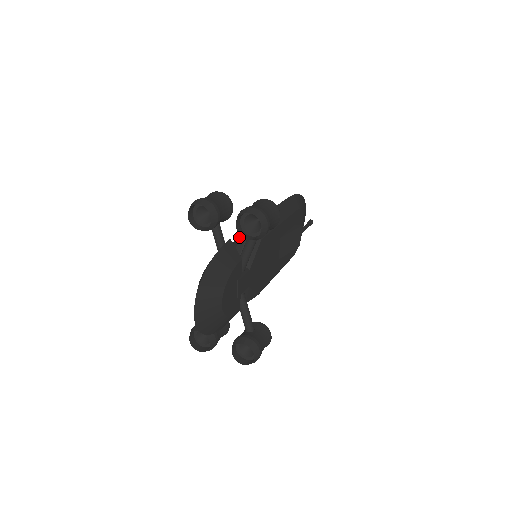
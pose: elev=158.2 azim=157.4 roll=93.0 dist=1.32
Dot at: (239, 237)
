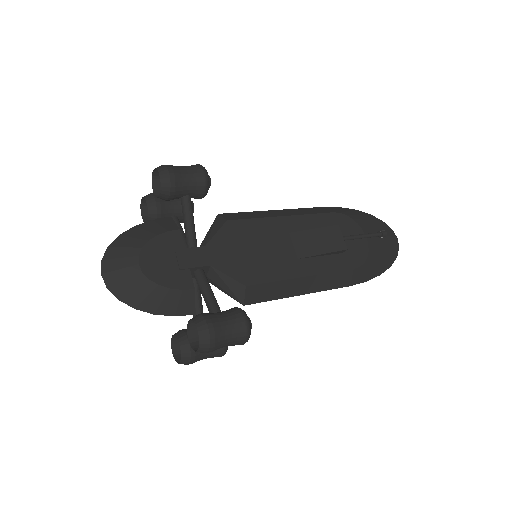
Dot at: occluded
